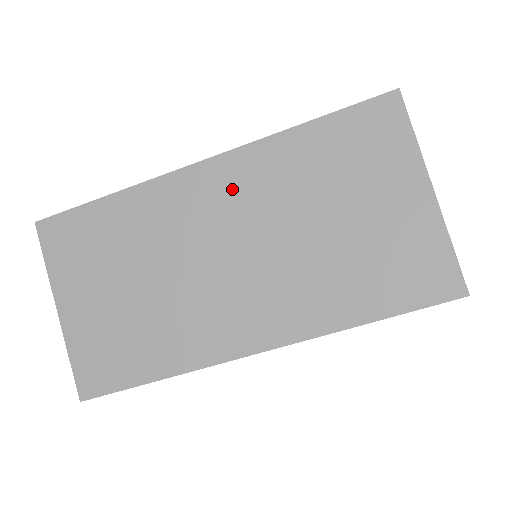
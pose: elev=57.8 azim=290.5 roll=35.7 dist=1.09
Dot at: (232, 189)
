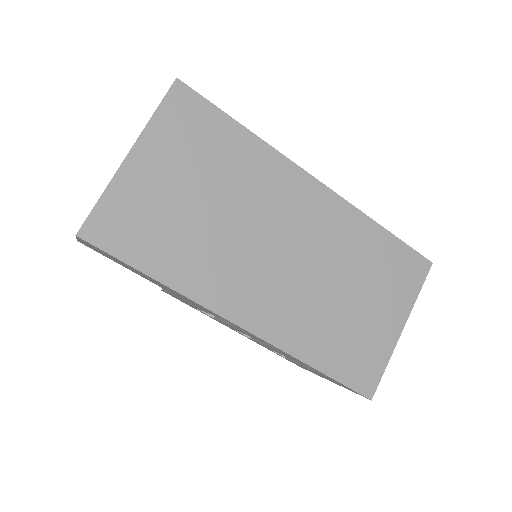
Dot at: (319, 216)
